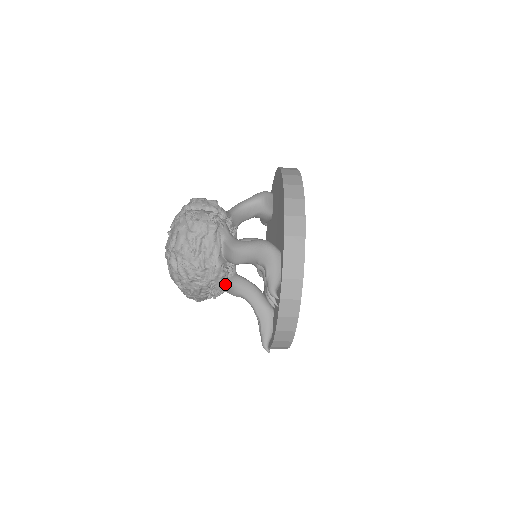
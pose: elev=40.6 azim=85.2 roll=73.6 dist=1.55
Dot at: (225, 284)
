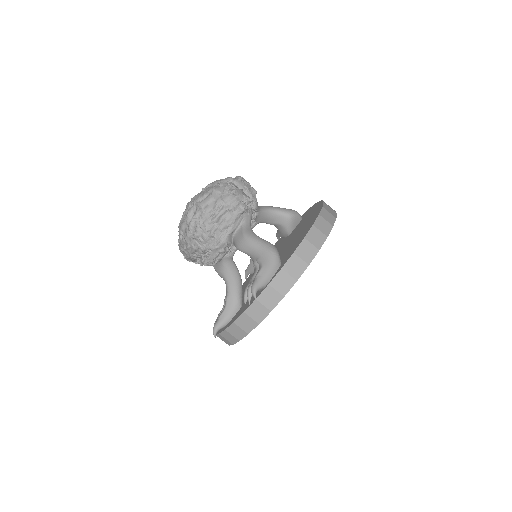
Dot at: (218, 260)
